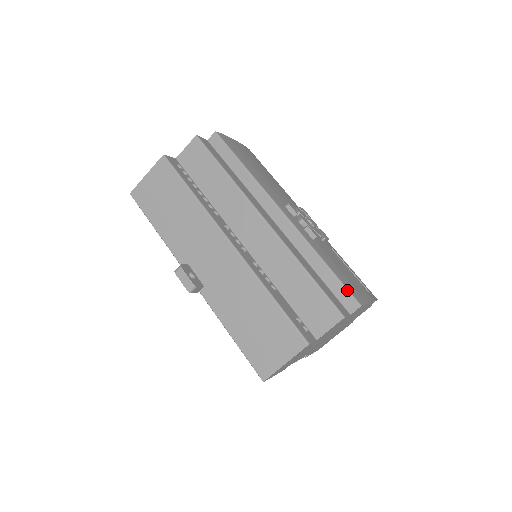
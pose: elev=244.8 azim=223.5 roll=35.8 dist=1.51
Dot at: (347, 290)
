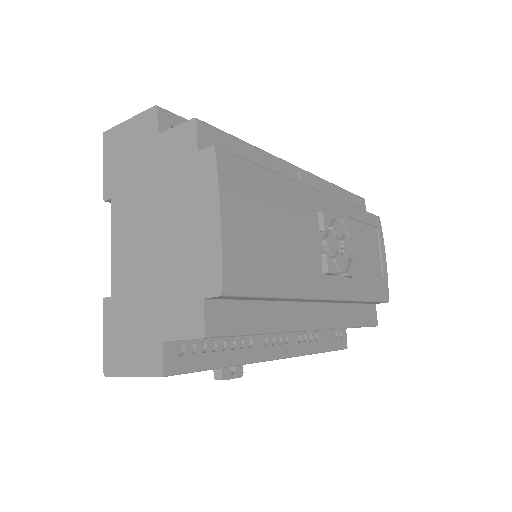
Dot at: (380, 302)
